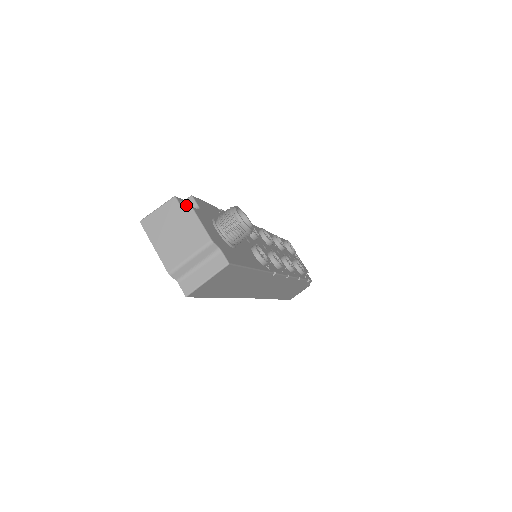
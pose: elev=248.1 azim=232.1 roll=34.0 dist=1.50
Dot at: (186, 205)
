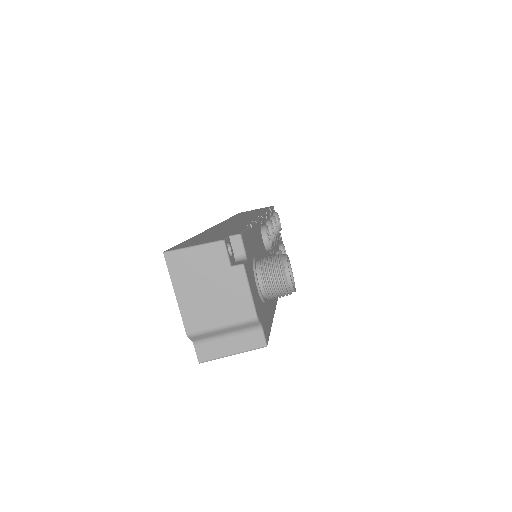
Dot at: (231, 247)
